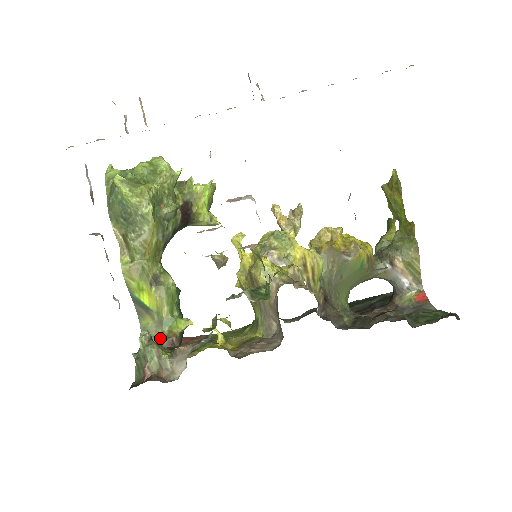
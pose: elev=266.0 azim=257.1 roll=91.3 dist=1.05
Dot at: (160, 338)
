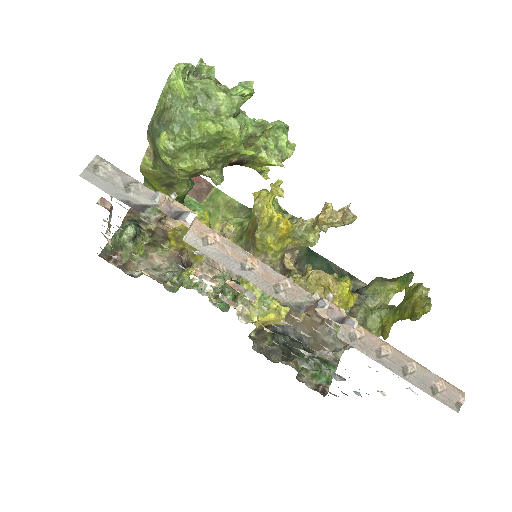
Dot at: (153, 207)
